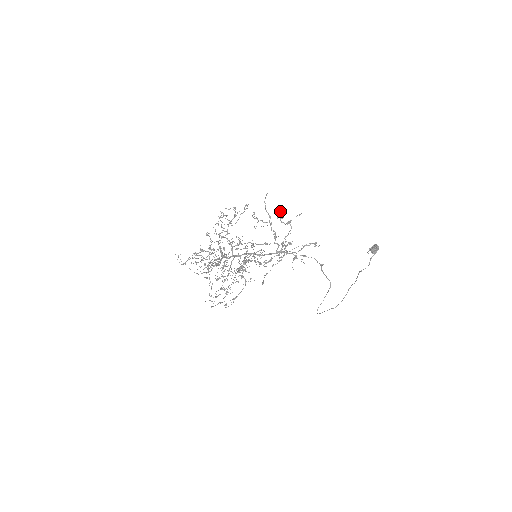
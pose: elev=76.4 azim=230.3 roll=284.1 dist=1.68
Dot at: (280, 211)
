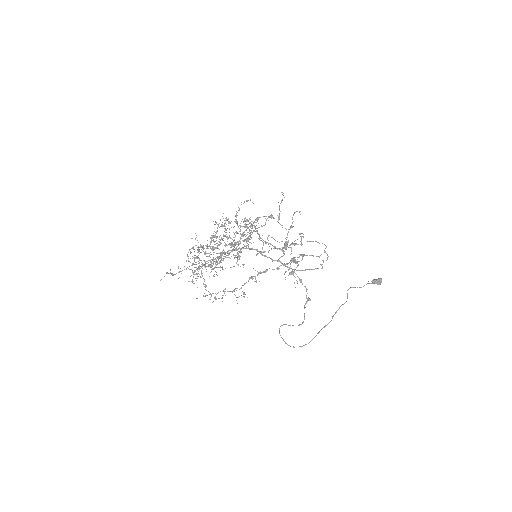
Dot at: (294, 262)
